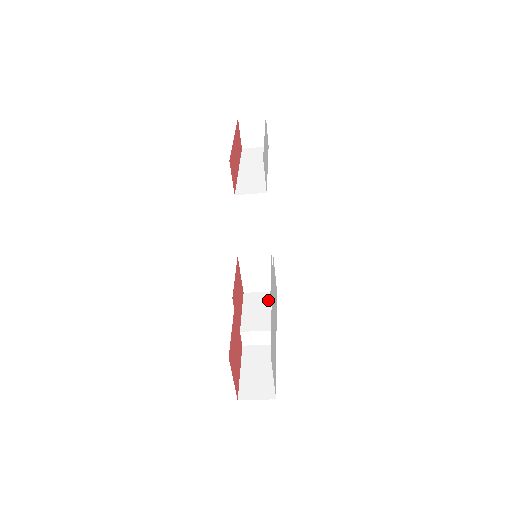
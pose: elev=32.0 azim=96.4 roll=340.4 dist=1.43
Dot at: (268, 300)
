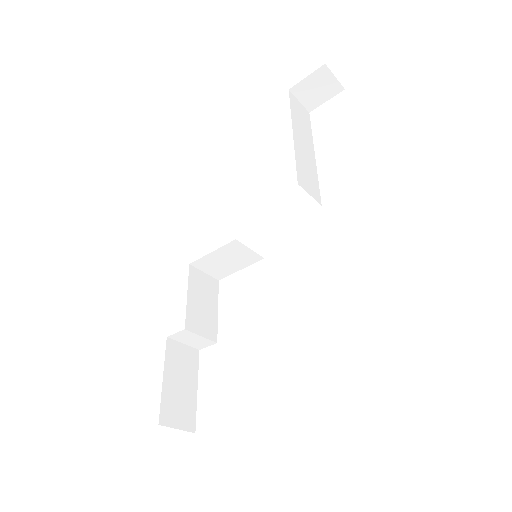
Dot at: (213, 291)
